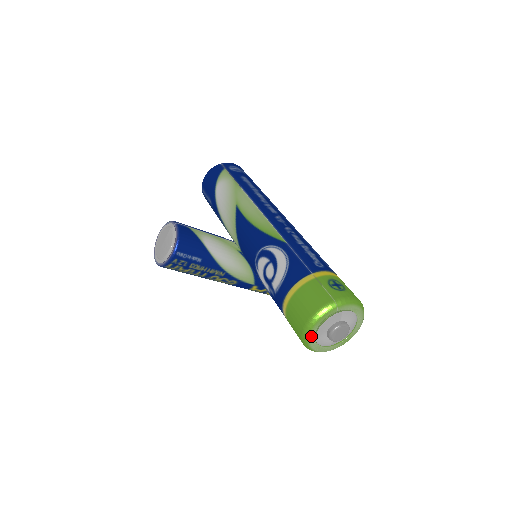
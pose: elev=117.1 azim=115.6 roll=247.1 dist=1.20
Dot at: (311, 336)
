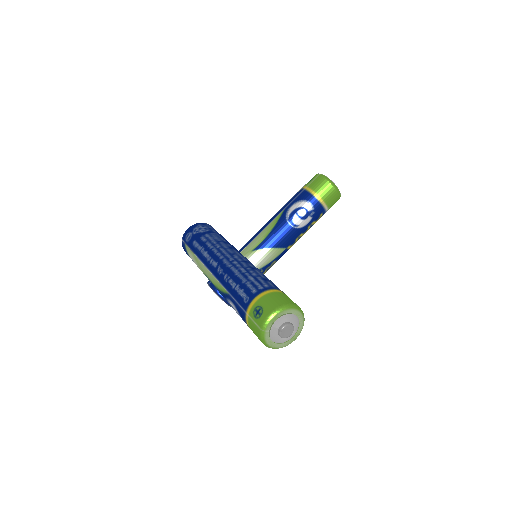
Dot at: (277, 347)
